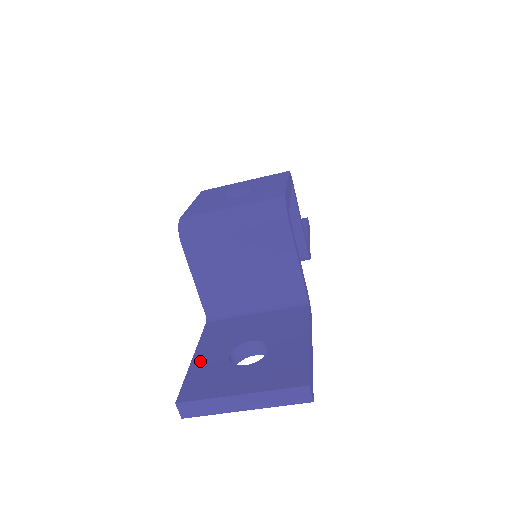
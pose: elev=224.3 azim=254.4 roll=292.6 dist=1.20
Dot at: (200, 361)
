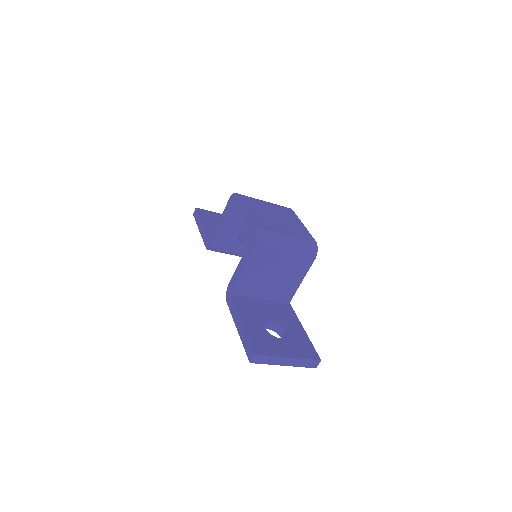
Dot at: (250, 327)
